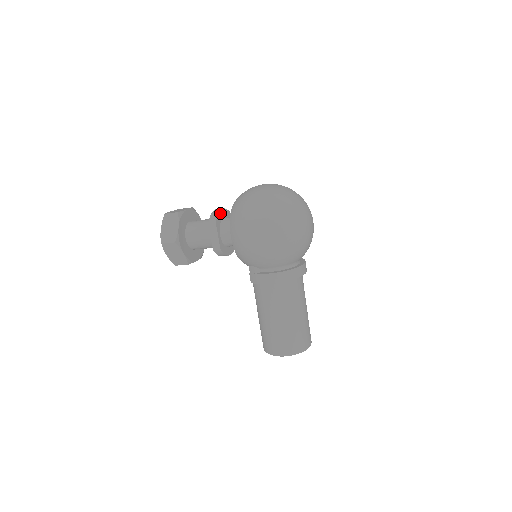
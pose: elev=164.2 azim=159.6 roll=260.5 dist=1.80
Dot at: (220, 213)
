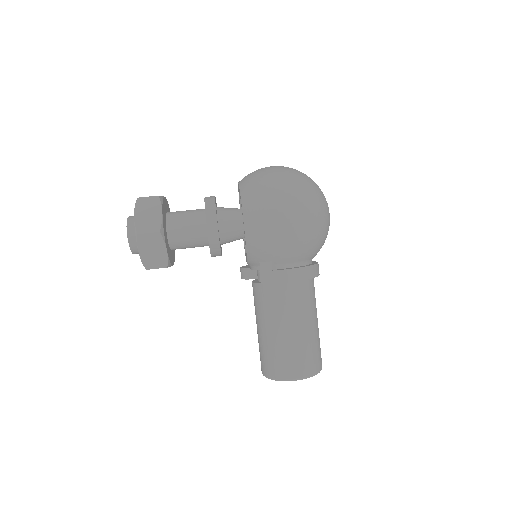
Dot at: (215, 200)
